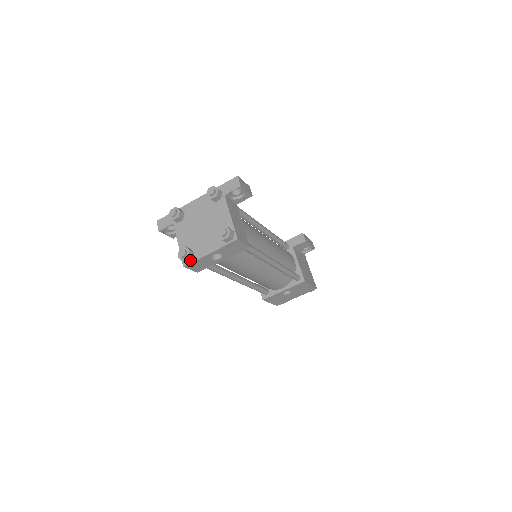
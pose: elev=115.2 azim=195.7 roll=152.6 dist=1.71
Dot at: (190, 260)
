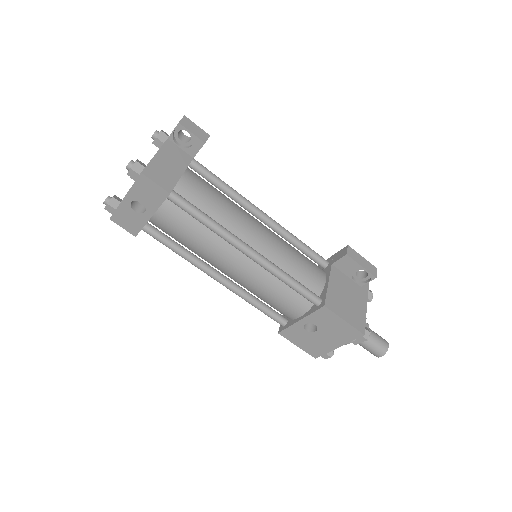
Dot at: (114, 210)
